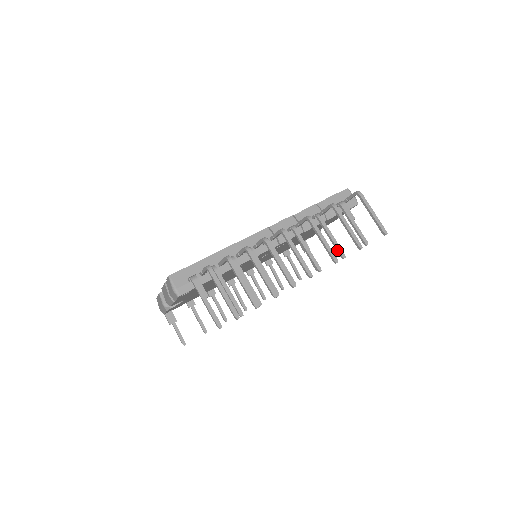
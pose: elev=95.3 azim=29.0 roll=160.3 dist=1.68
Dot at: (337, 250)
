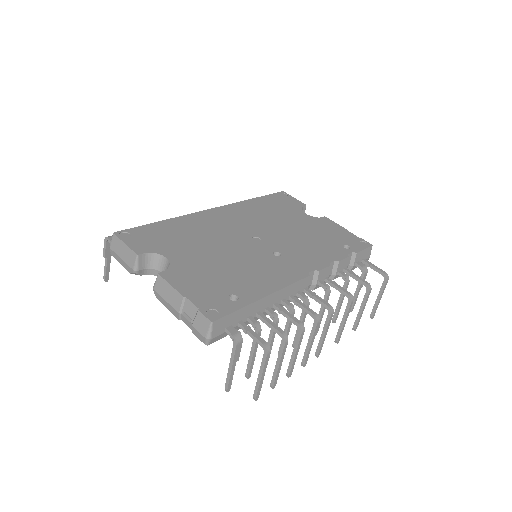
Dot at: (335, 314)
